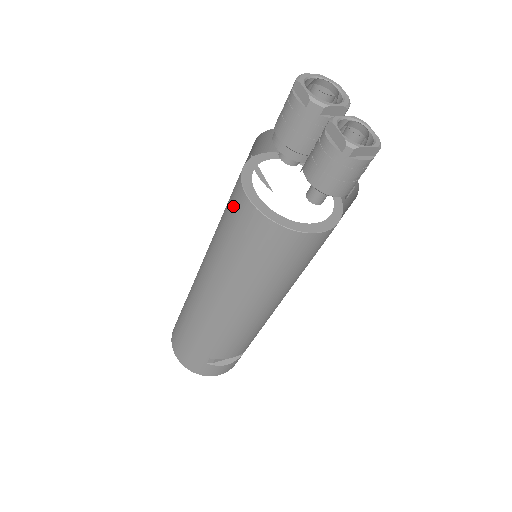
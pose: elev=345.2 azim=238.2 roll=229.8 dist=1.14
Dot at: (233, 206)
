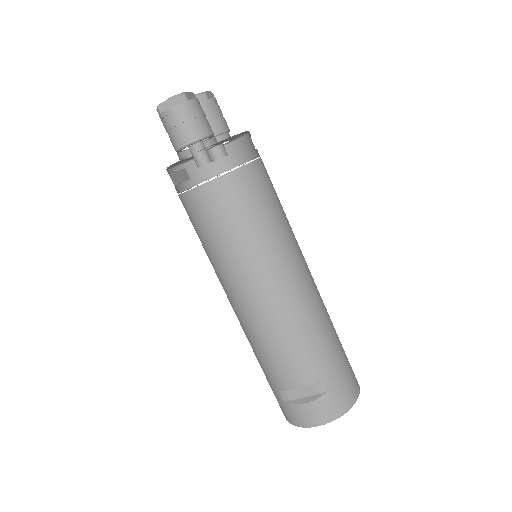
Dot at: occluded
